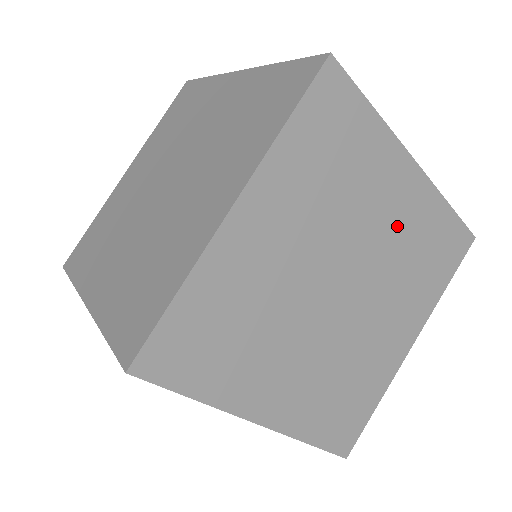
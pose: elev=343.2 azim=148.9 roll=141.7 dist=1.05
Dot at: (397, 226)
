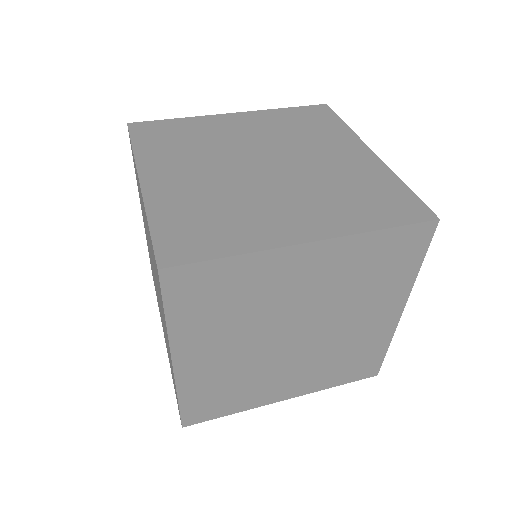
Dot at: (357, 332)
